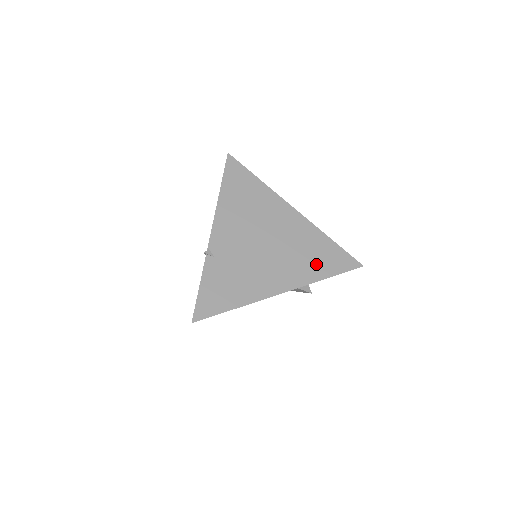
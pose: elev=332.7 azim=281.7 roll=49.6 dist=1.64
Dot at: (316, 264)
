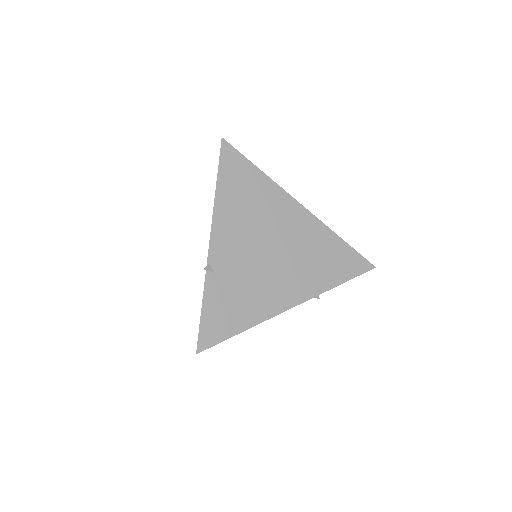
Dot at: (327, 270)
